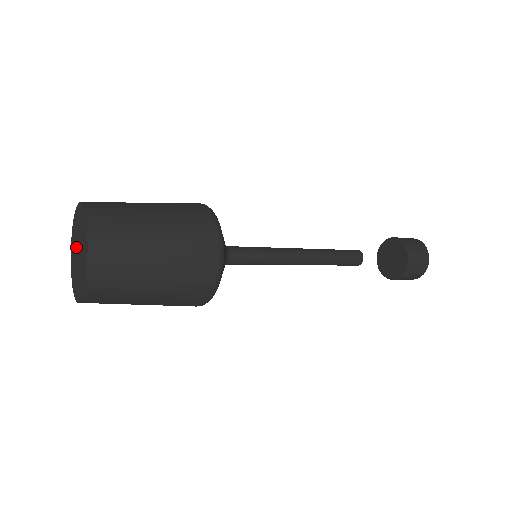
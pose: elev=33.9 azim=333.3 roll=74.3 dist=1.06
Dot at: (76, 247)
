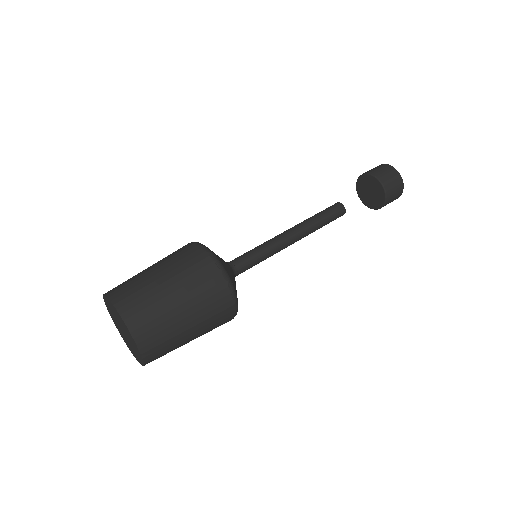
Dot at: (123, 333)
